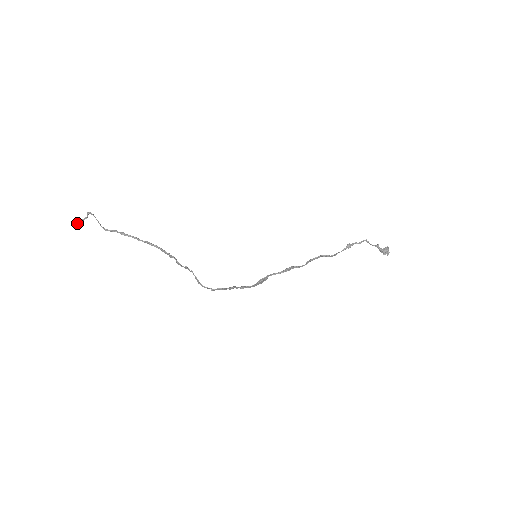
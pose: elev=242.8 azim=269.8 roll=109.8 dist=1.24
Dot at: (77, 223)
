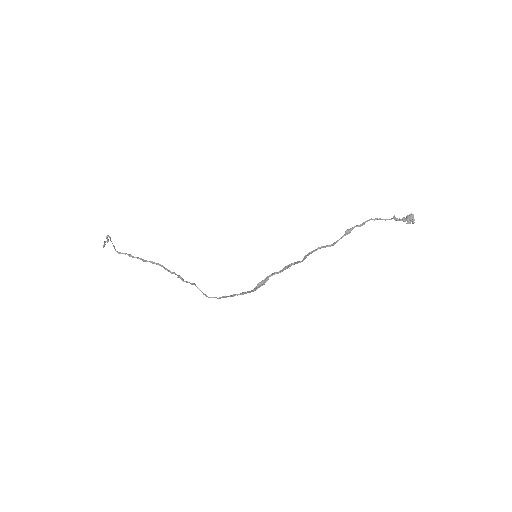
Dot at: (103, 246)
